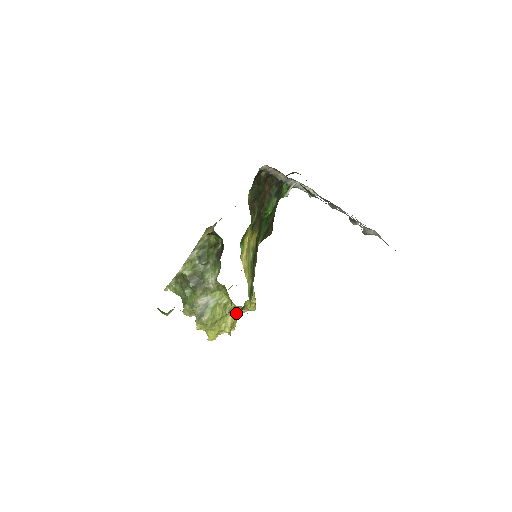
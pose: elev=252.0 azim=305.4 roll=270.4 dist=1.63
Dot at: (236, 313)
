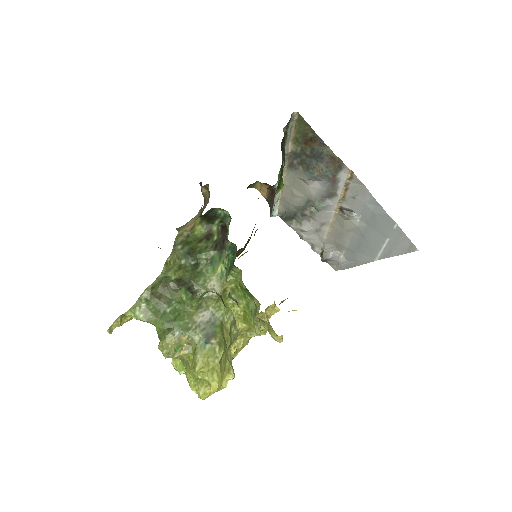
Dot at: (234, 349)
